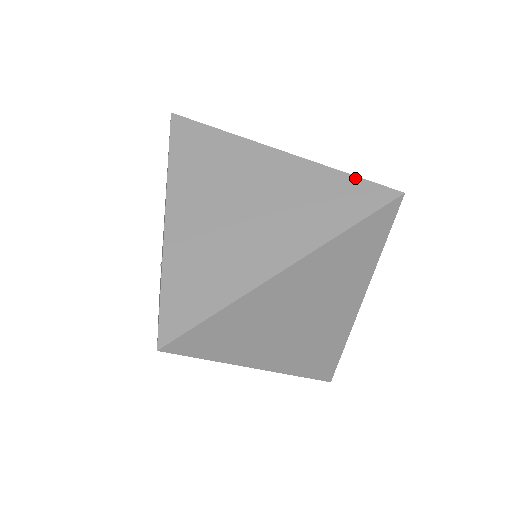
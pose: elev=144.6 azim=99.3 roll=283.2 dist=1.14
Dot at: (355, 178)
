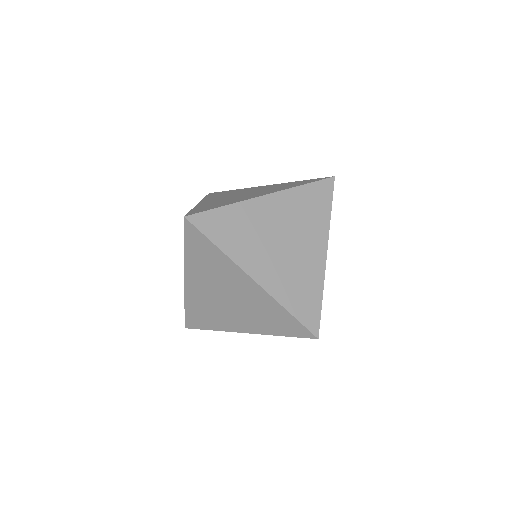
Dot at: occluded
